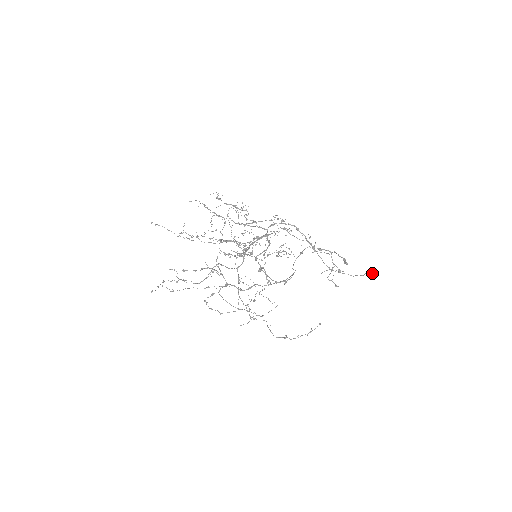
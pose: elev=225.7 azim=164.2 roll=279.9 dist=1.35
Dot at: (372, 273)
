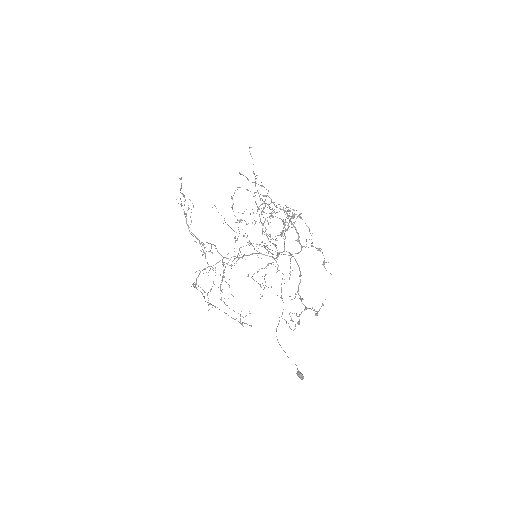
Dot at: (301, 373)
